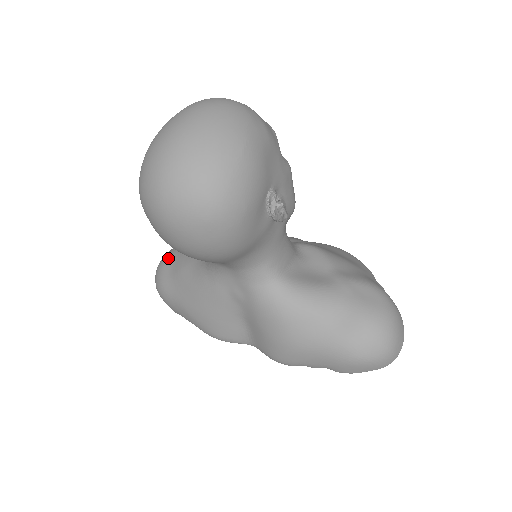
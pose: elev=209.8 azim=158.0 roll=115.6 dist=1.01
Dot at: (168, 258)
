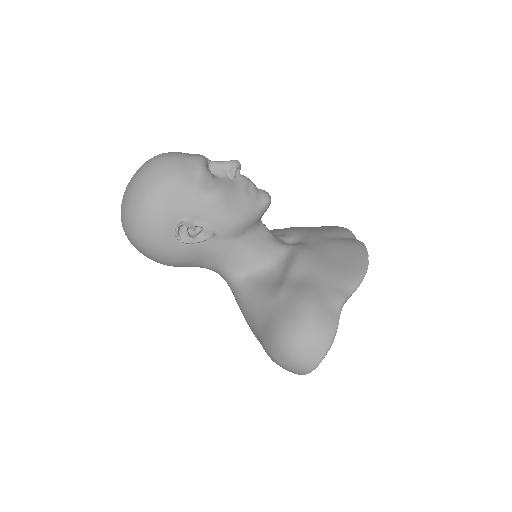
Dot at: occluded
